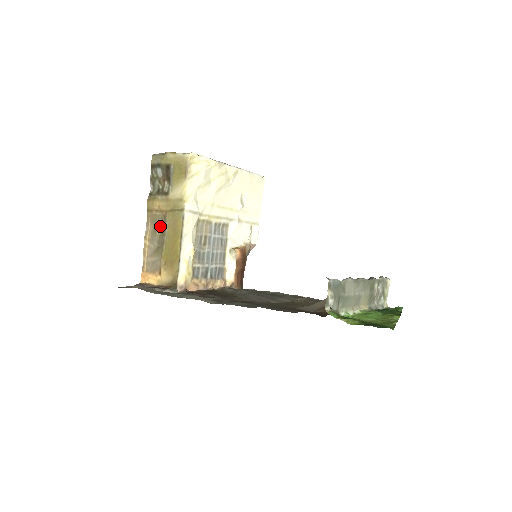
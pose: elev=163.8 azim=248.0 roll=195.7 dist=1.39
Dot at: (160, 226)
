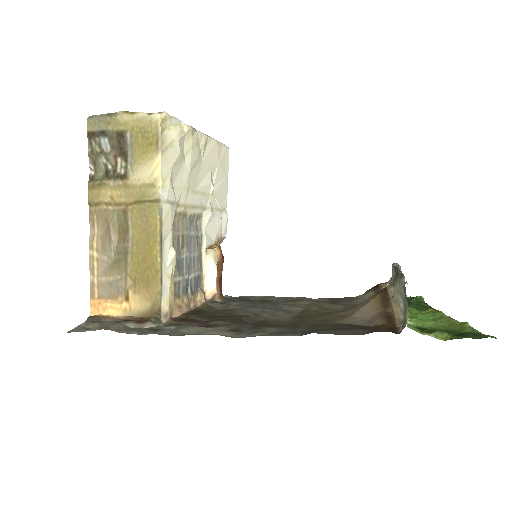
Dot at: (117, 227)
